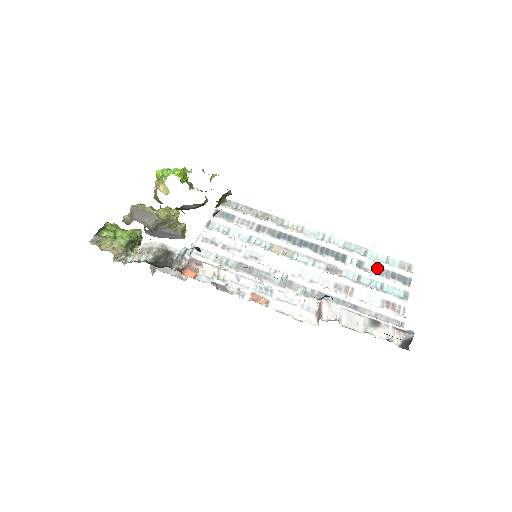
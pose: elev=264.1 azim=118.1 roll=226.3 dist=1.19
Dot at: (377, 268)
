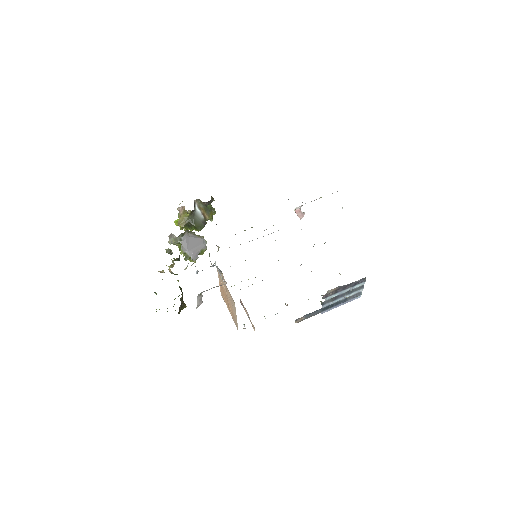
Dot at: occluded
